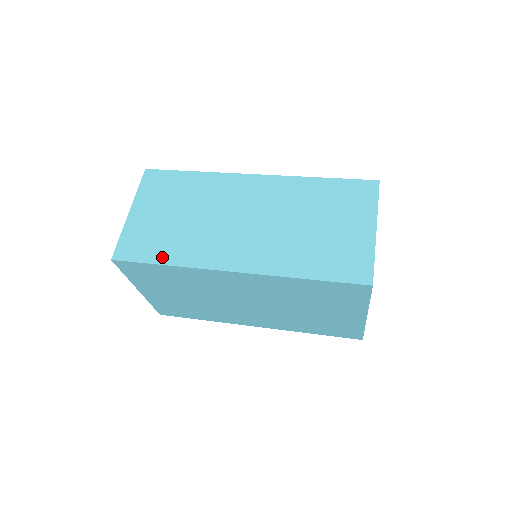
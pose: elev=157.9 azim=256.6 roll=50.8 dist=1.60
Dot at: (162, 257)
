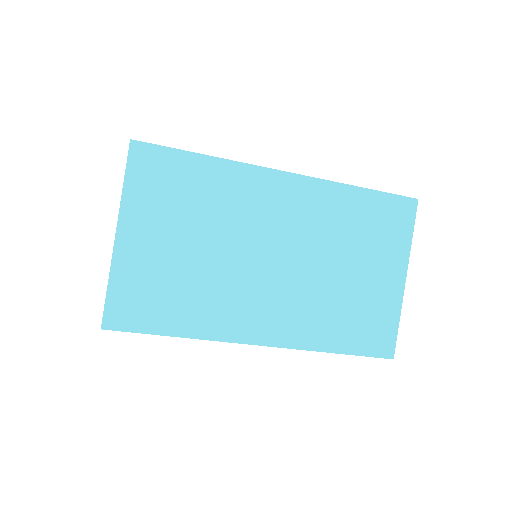
Dot at: occluded
